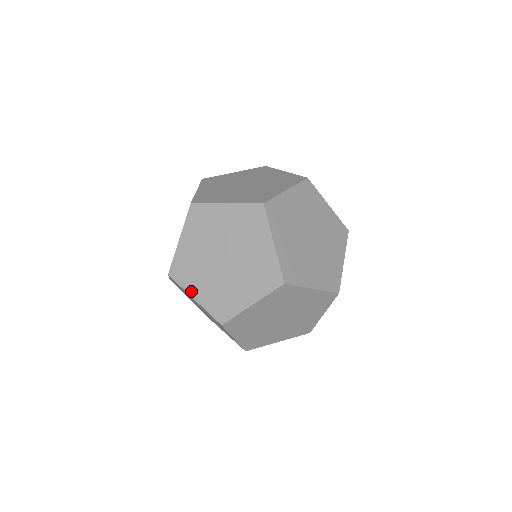
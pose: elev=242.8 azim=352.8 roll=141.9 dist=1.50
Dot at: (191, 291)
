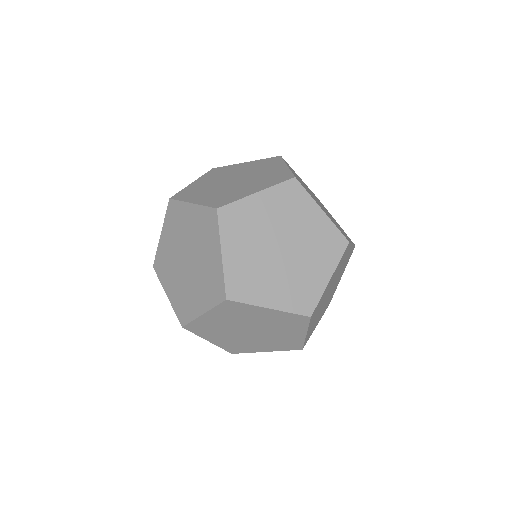
Dot at: (197, 313)
